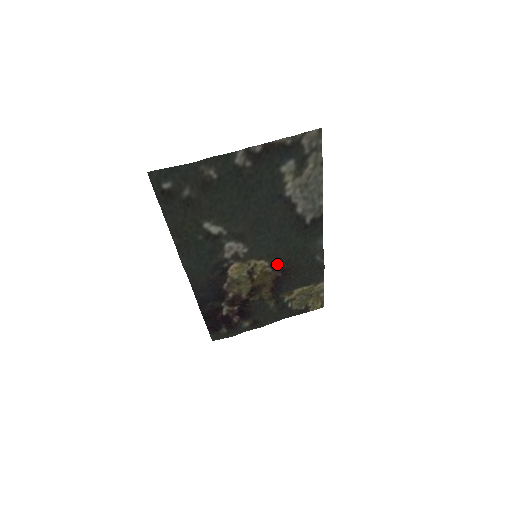
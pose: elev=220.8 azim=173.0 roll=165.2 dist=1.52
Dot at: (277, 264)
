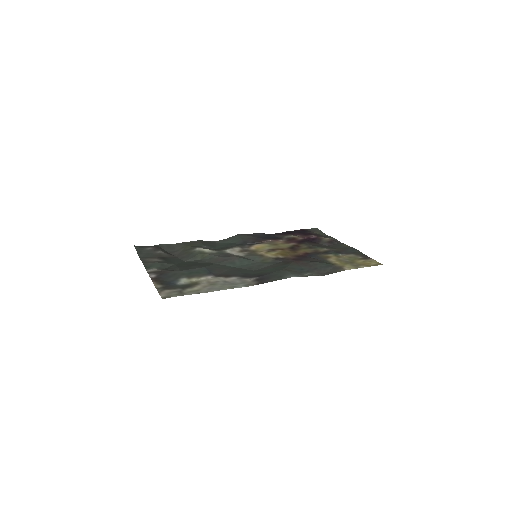
Dot at: (280, 260)
